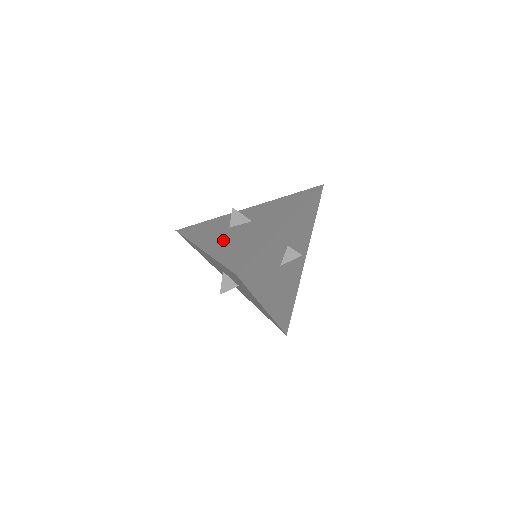
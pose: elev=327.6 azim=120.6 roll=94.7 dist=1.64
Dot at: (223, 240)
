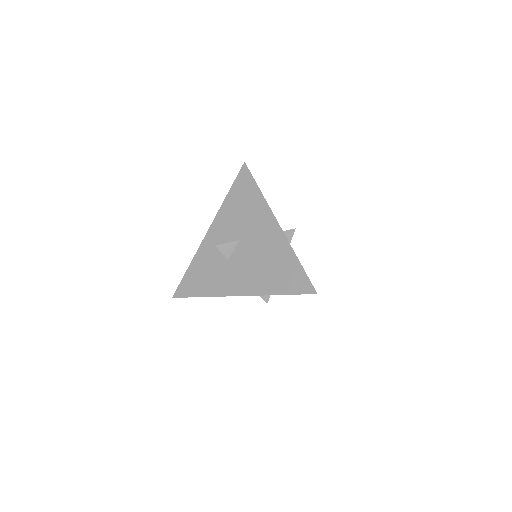
Dot at: (246, 275)
